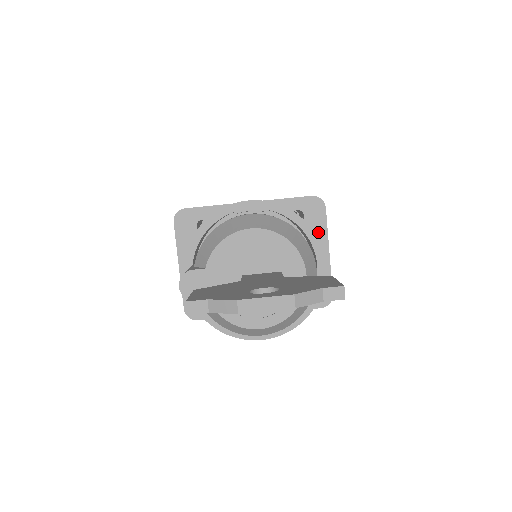
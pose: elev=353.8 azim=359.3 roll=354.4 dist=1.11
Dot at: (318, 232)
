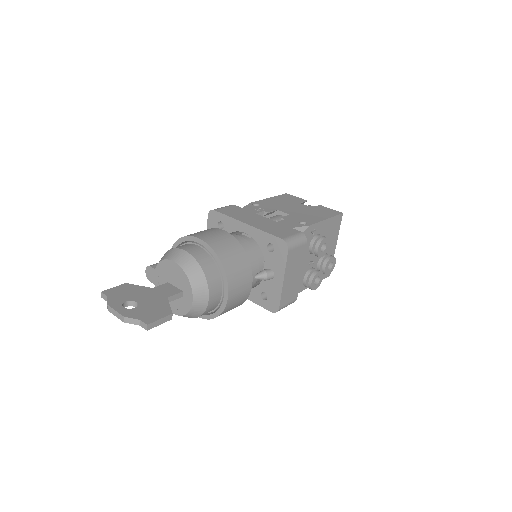
Dot at: (280, 264)
